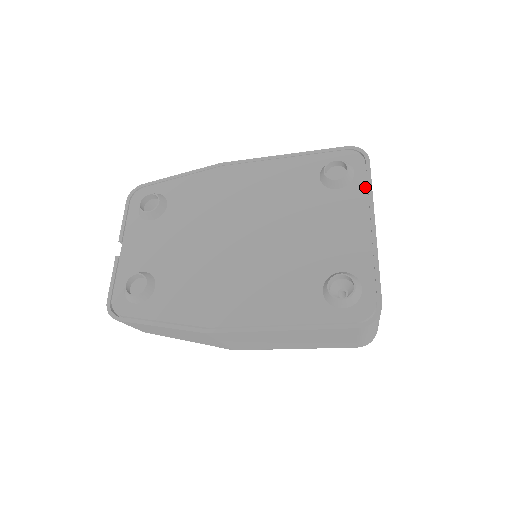
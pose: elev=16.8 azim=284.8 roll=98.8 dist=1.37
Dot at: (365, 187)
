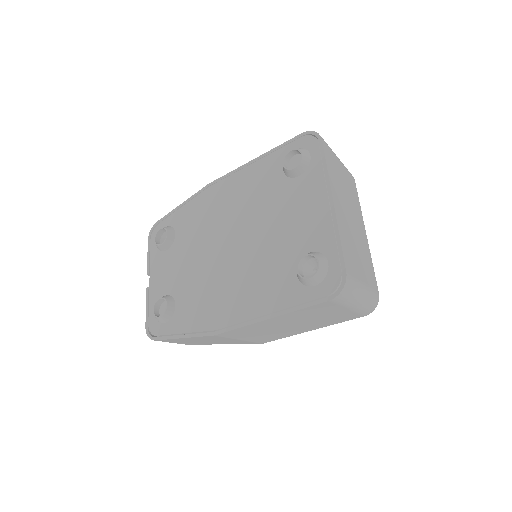
Dot at: (321, 166)
